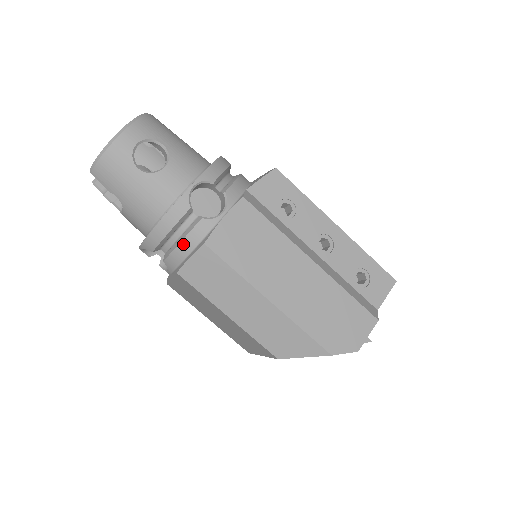
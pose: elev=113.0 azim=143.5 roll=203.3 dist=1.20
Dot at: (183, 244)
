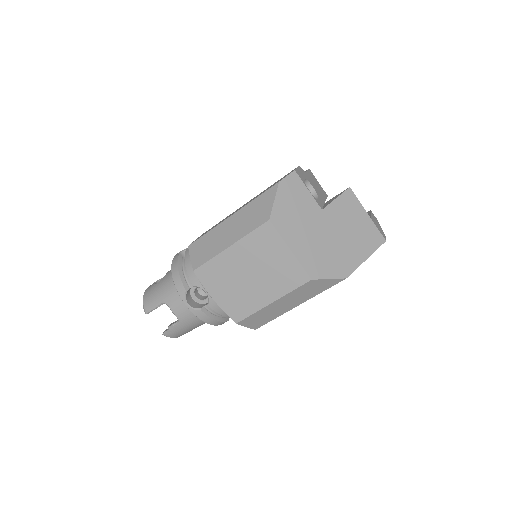
Dot at: (187, 263)
